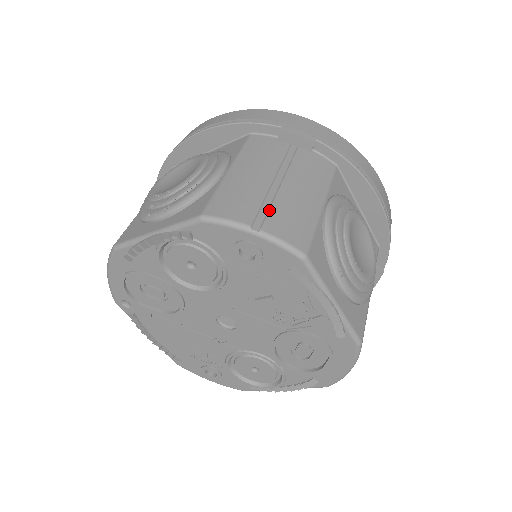
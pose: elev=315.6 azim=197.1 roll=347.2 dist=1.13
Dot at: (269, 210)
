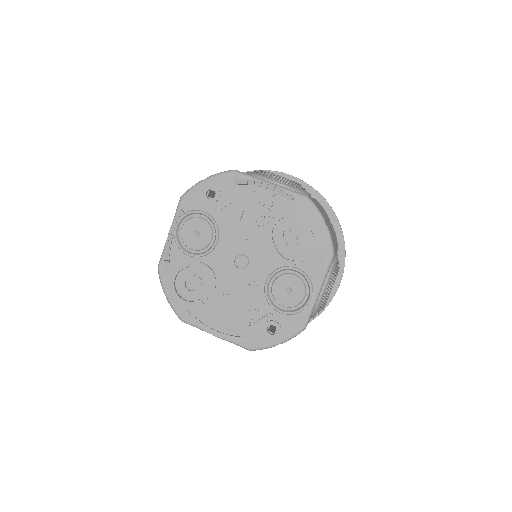
Dot at: occluded
